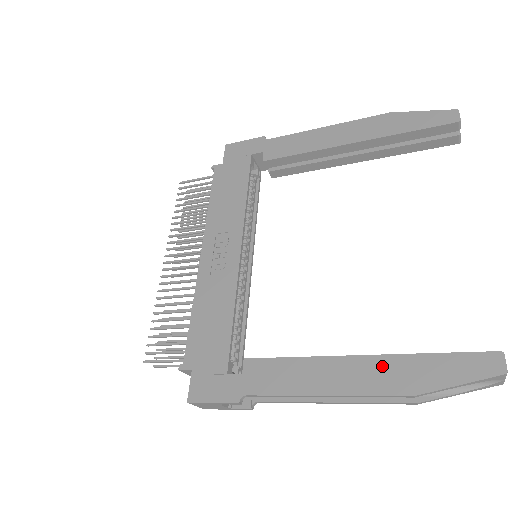
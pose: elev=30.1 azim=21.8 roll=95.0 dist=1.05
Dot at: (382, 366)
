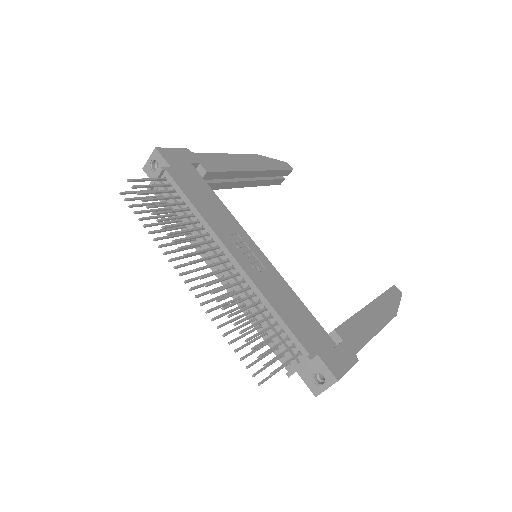
Dot at: (379, 306)
